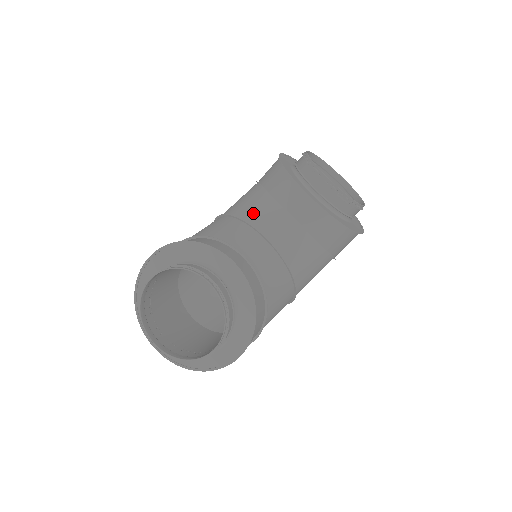
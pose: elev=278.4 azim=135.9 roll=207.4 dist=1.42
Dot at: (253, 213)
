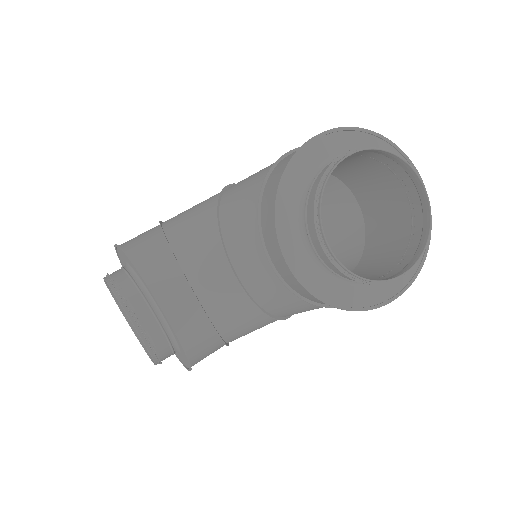
Dot at: (234, 232)
